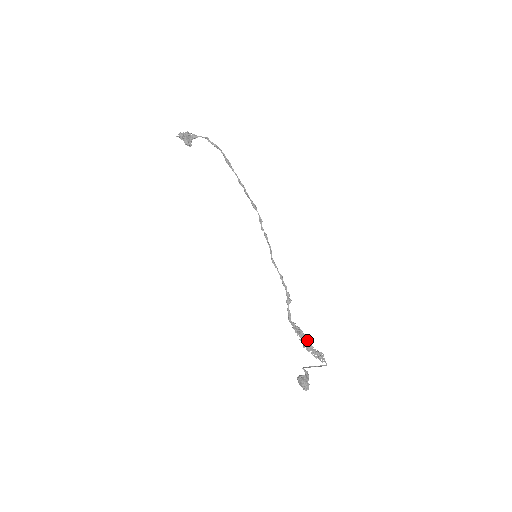
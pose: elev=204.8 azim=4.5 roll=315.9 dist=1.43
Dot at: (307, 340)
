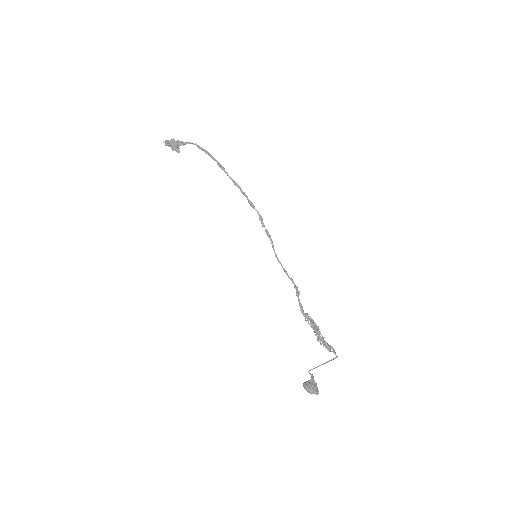
Dot at: (320, 331)
